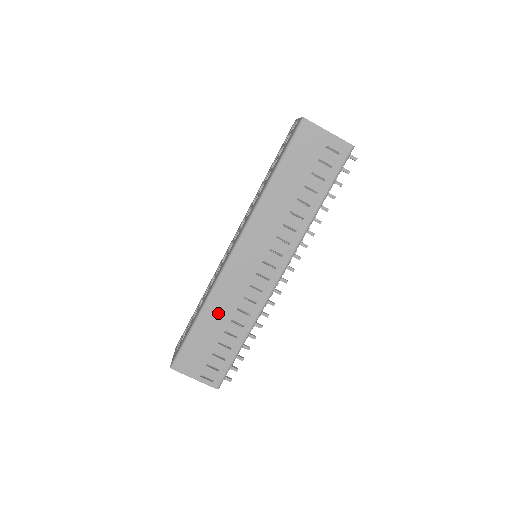
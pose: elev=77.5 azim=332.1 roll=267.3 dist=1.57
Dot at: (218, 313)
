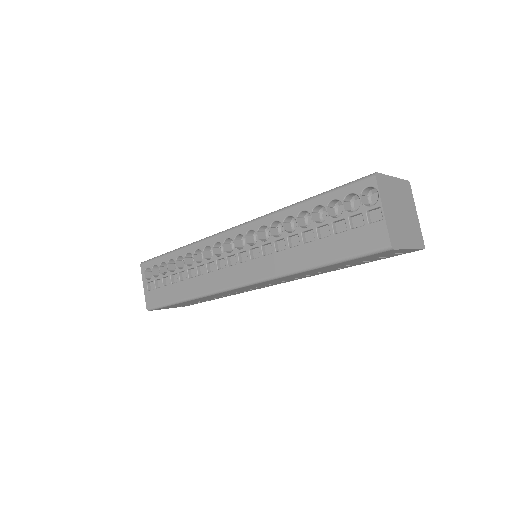
Dot at: (206, 298)
